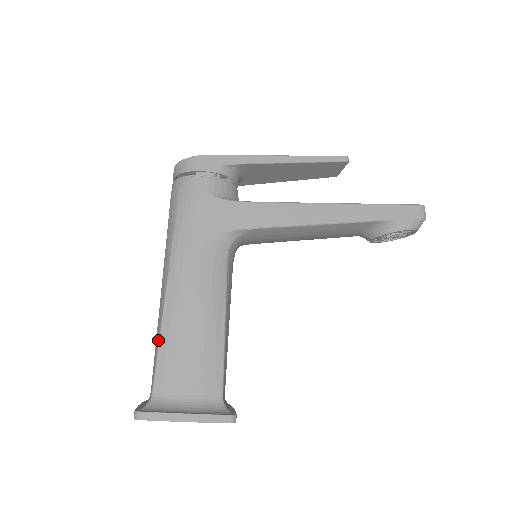
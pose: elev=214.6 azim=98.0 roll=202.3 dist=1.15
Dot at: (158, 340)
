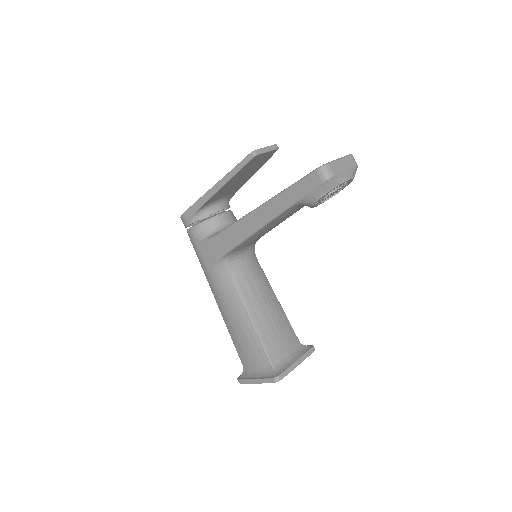
Dot at: (231, 336)
